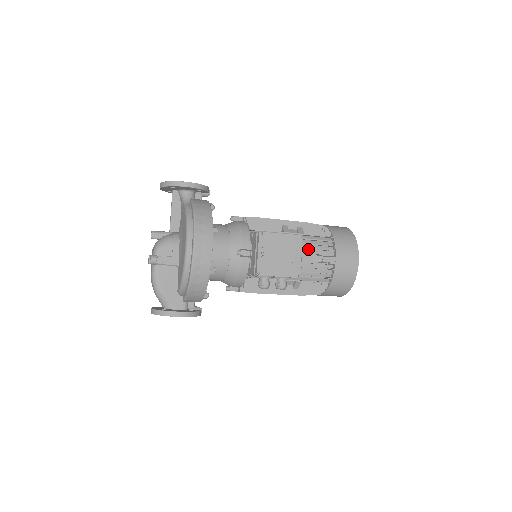
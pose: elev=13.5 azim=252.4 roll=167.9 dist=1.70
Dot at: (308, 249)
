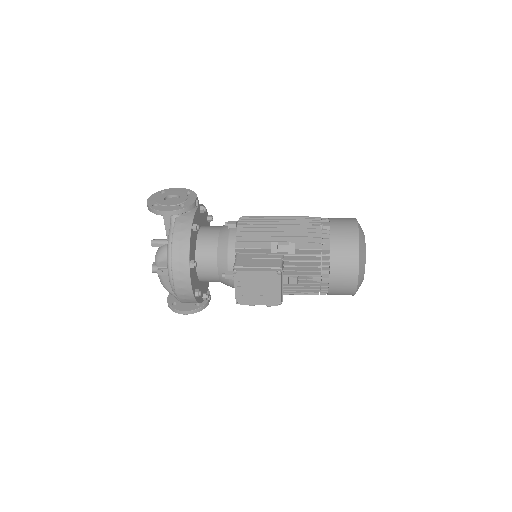
Dot at: (299, 268)
